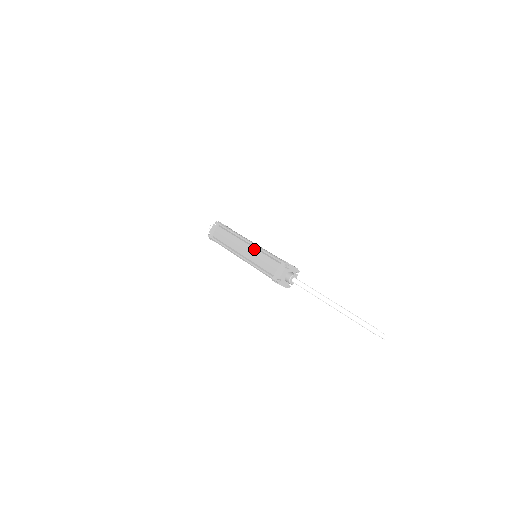
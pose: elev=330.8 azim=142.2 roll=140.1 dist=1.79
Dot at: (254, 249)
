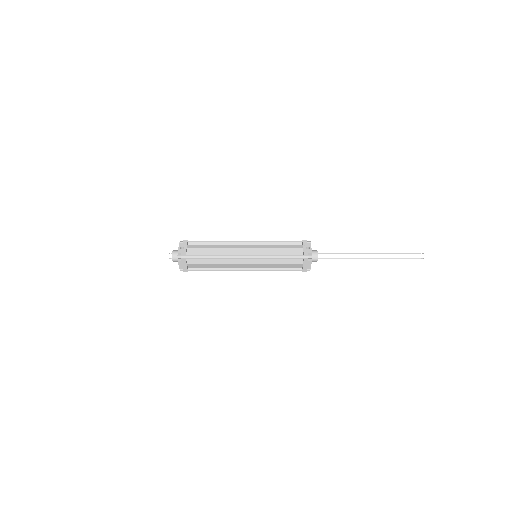
Dot at: (258, 260)
